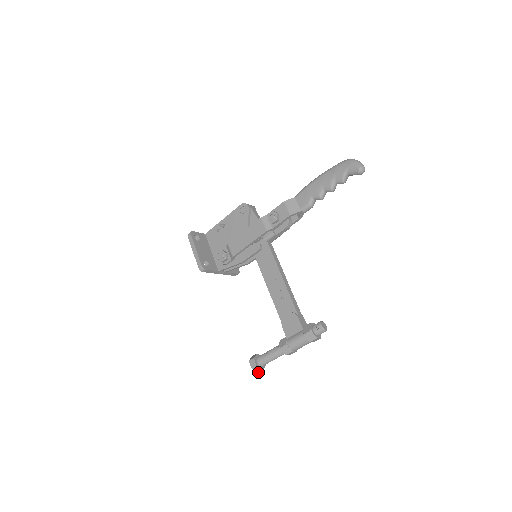
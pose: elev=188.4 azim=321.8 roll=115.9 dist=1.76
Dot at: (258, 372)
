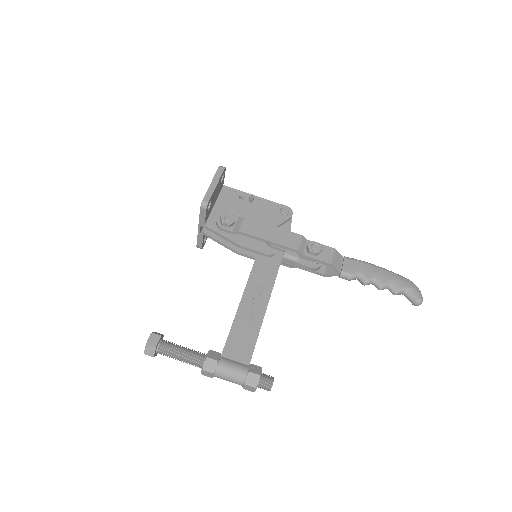
Dot at: (145, 353)
